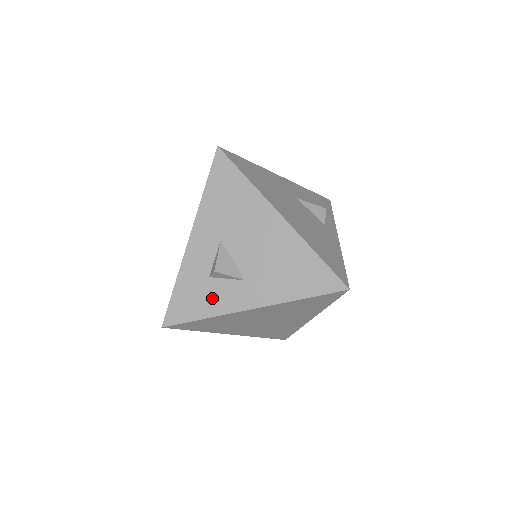
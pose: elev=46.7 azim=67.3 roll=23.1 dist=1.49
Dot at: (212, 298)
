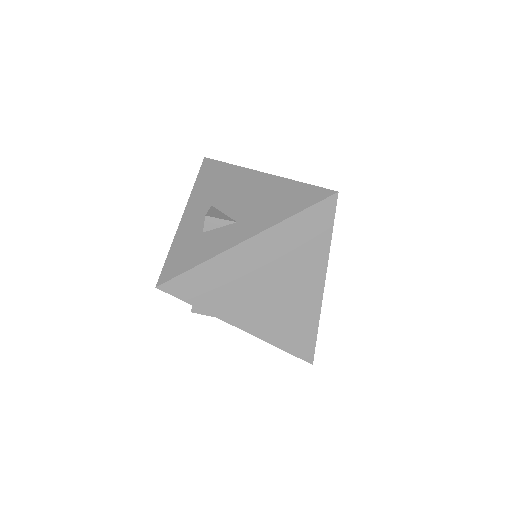
Dot at: (206, 246)
